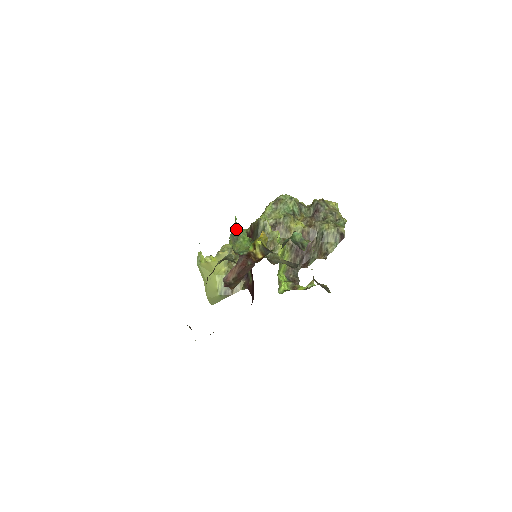
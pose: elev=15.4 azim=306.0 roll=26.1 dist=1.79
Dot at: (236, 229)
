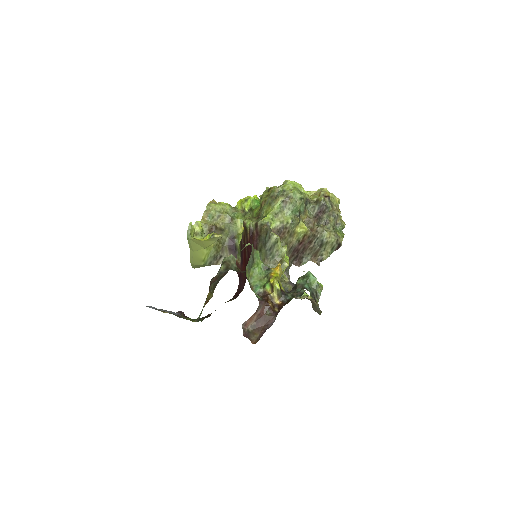
Dot at: (252, 255)
